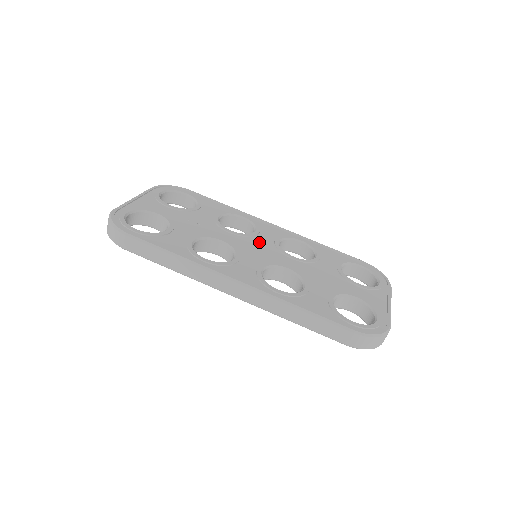
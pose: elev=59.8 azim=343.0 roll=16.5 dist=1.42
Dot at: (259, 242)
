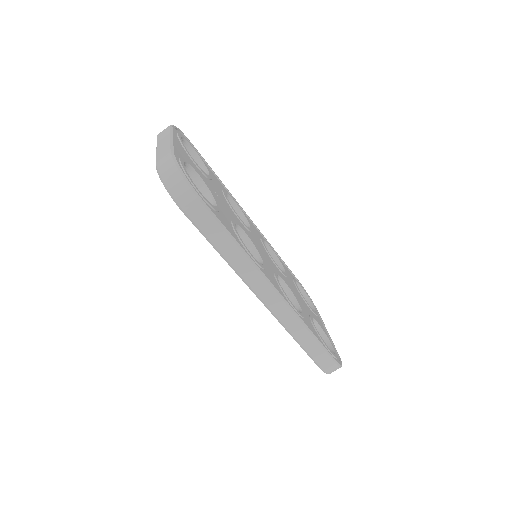
Dot at: (258, 241)
